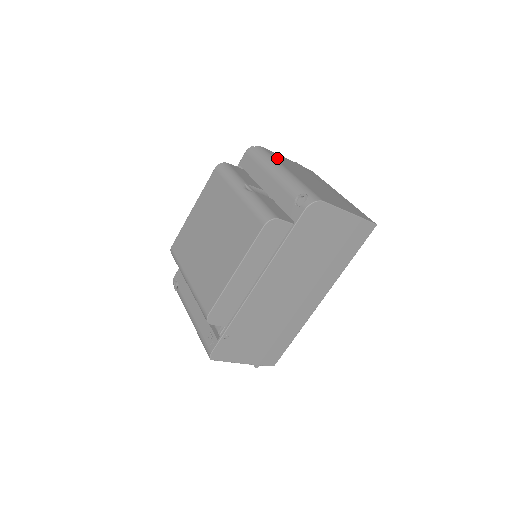
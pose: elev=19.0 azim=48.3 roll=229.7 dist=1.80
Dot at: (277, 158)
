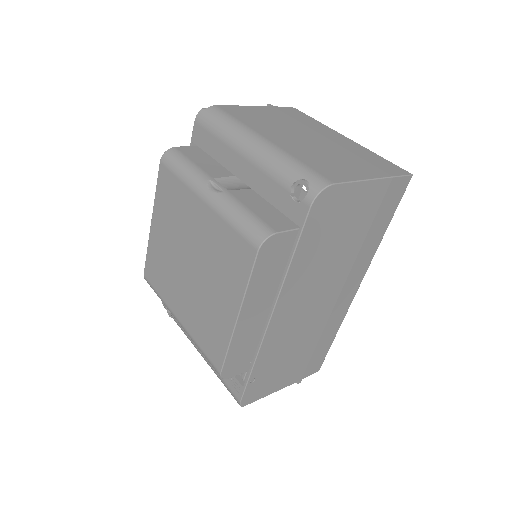
Dot at: (242, 118)
